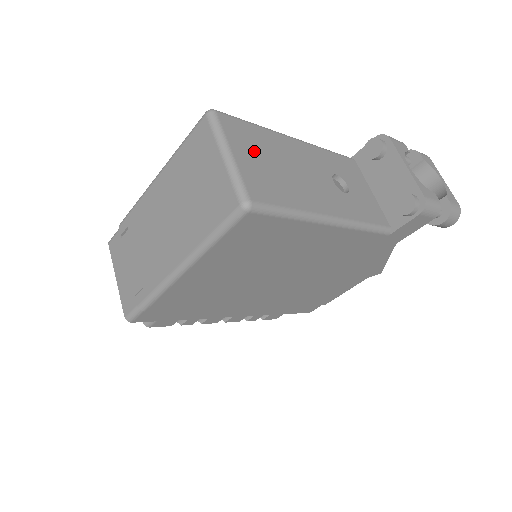
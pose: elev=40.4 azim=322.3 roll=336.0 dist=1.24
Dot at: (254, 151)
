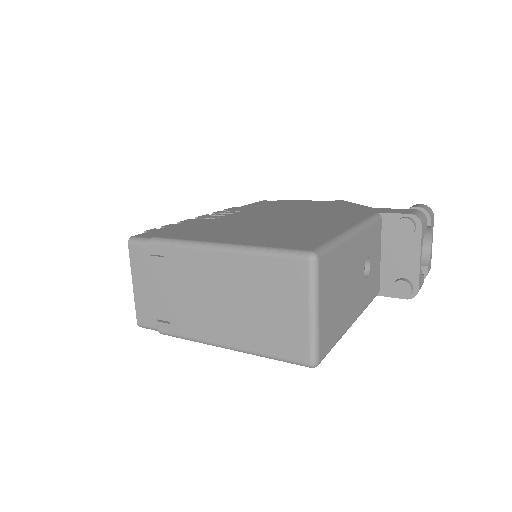
Dot at: (331, 290)
